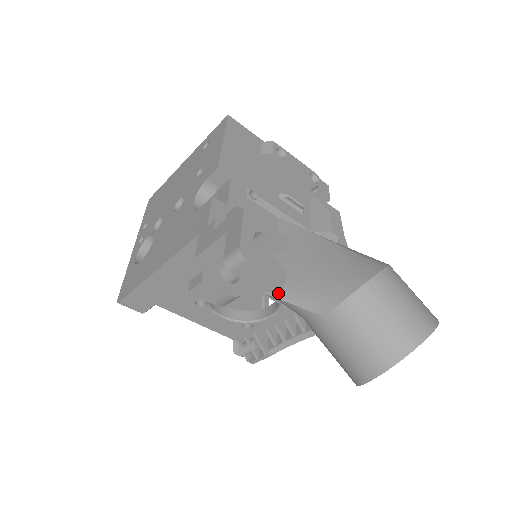
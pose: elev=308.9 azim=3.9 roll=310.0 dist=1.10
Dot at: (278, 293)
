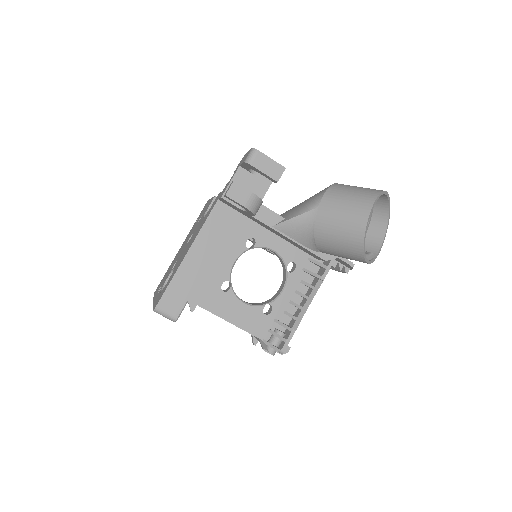
Dot at: (283, 220)
